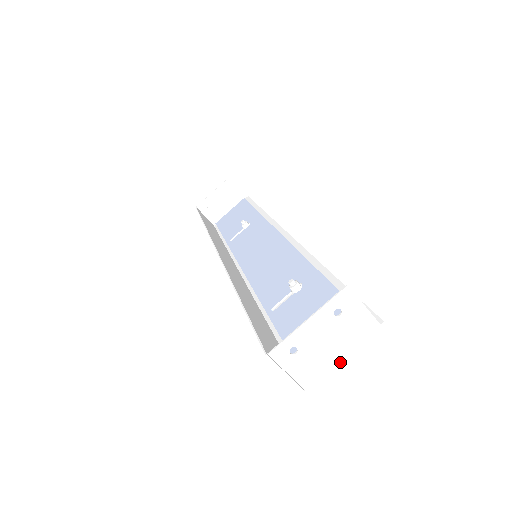
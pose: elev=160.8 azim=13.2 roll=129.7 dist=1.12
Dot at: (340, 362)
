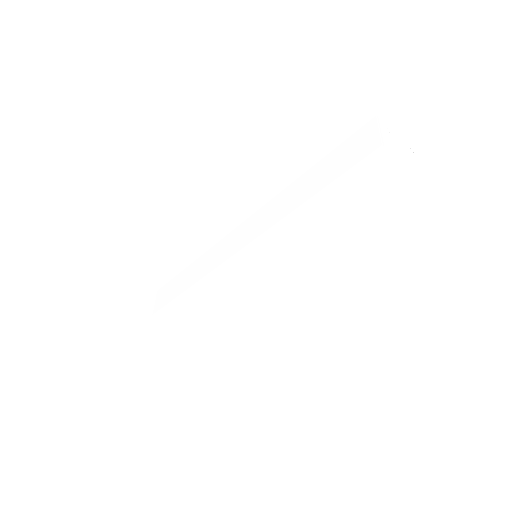
Dot at: (404, 162)
